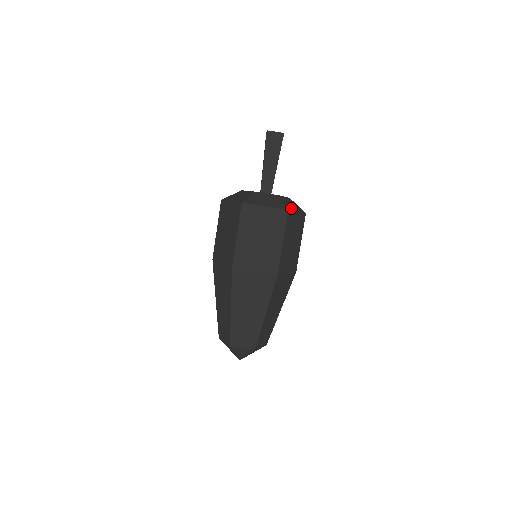
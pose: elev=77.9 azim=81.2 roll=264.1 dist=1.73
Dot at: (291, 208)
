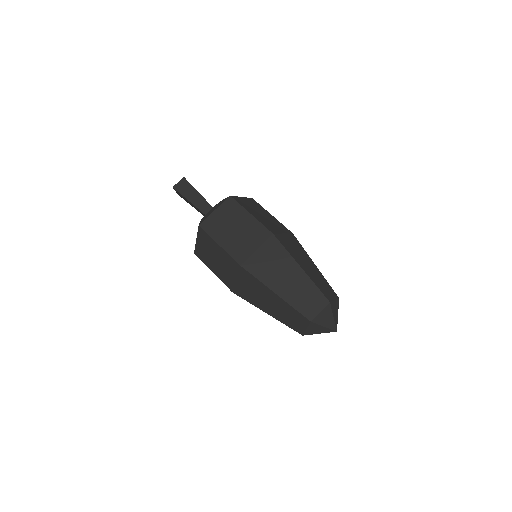
Dot at: occluded
